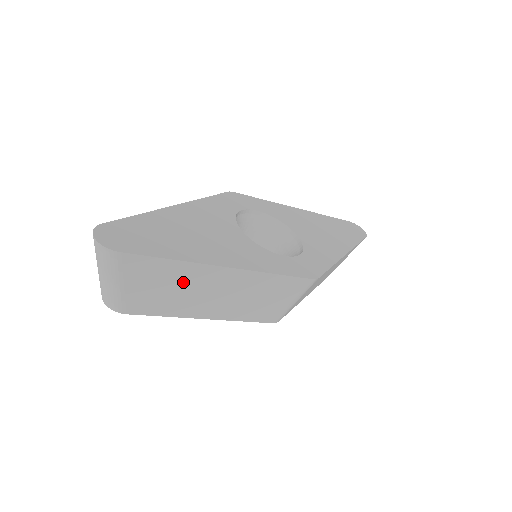
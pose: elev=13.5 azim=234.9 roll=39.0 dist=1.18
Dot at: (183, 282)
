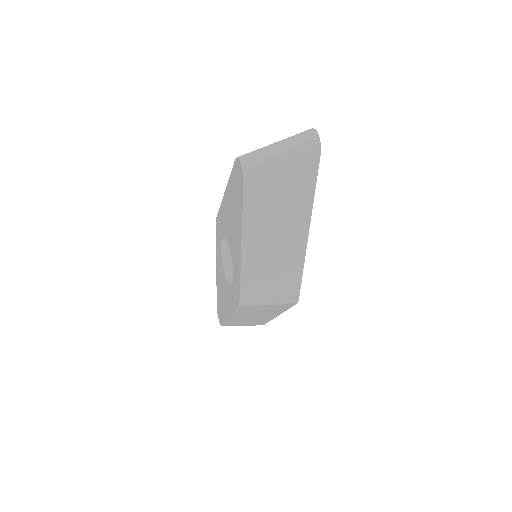
Dot at: (289, 211)
